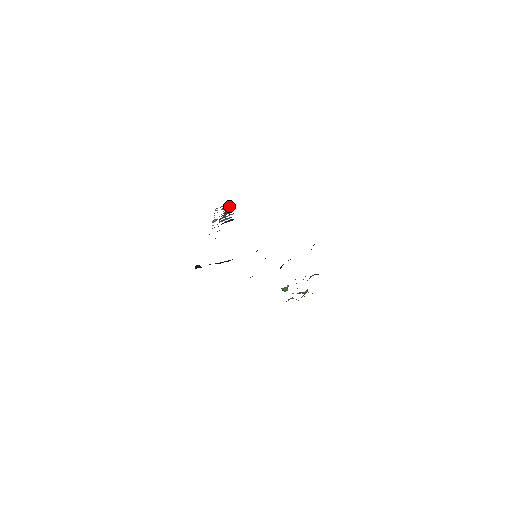
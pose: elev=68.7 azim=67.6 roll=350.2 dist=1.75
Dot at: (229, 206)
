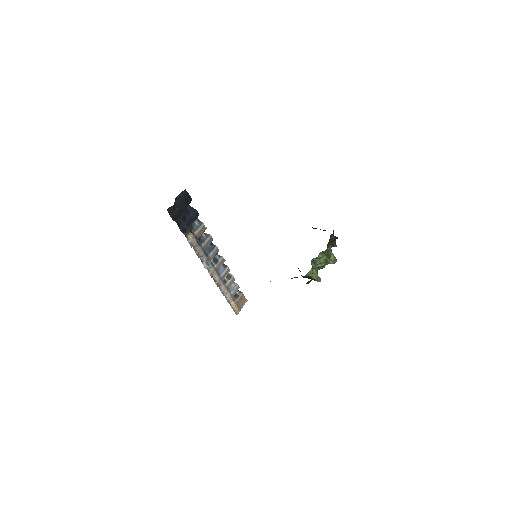
Dot at: (229, 276)
